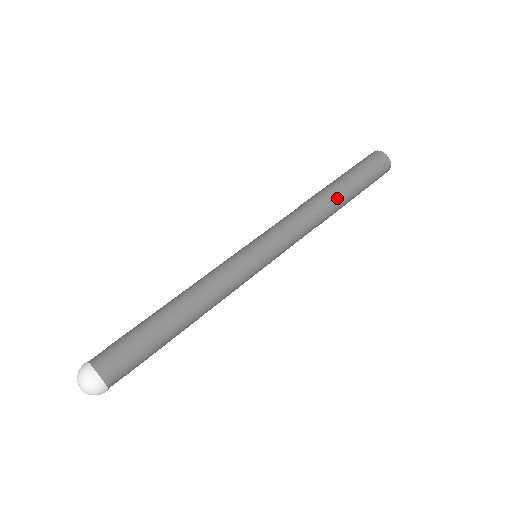
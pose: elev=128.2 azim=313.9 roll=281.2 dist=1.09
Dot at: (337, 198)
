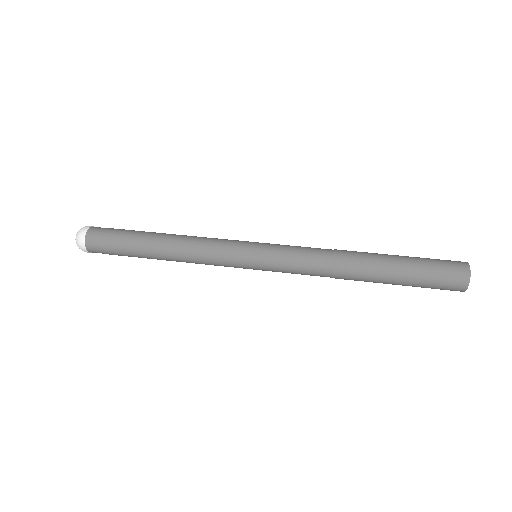
Dot at: (369, 256)
